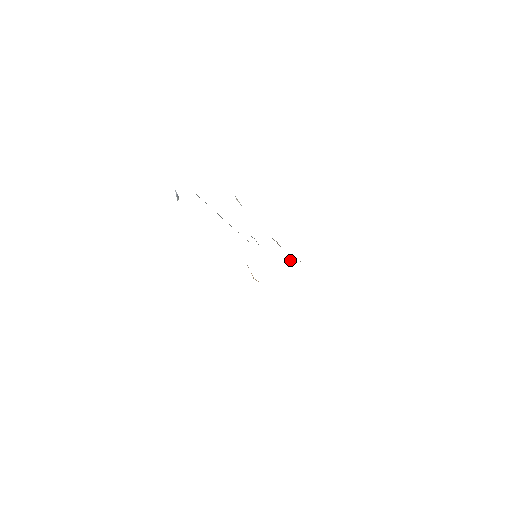
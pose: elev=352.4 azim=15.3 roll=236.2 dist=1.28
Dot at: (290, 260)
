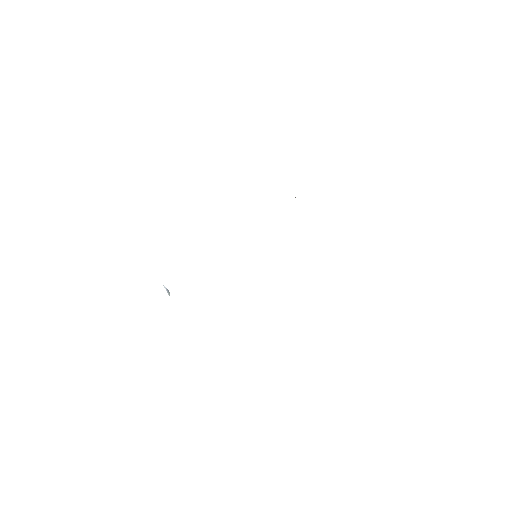
Dot at: occluded
